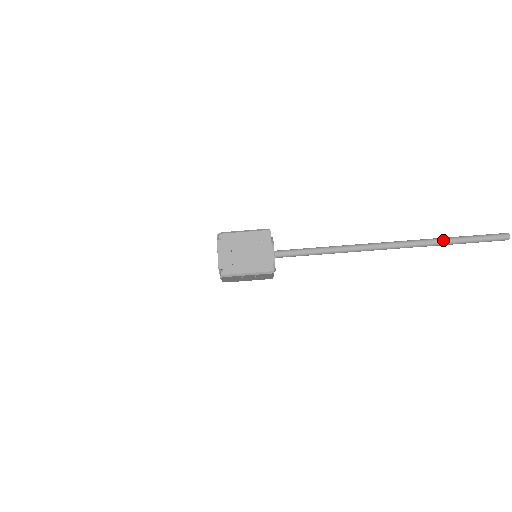
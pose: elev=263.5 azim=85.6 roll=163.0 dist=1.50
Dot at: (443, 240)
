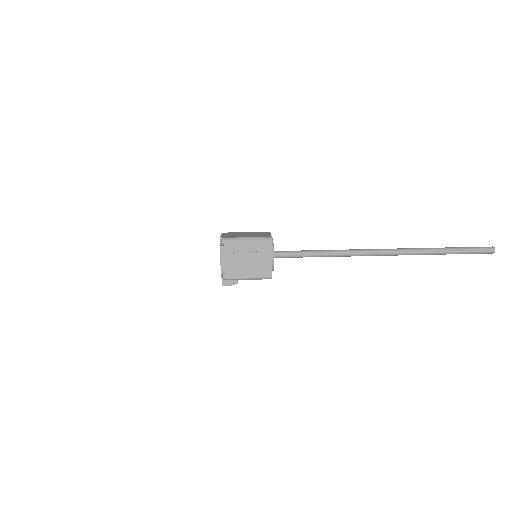
Dot at: (431, 248)
